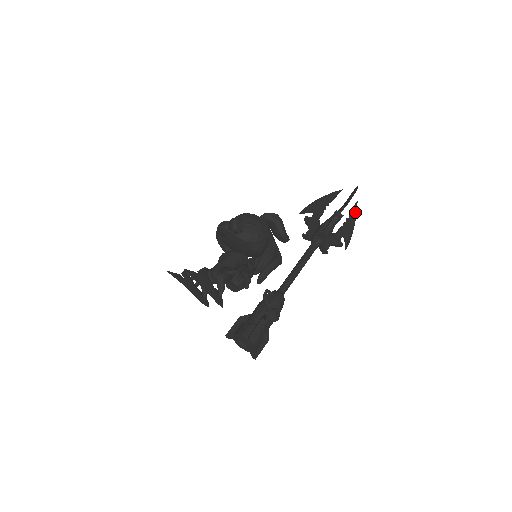
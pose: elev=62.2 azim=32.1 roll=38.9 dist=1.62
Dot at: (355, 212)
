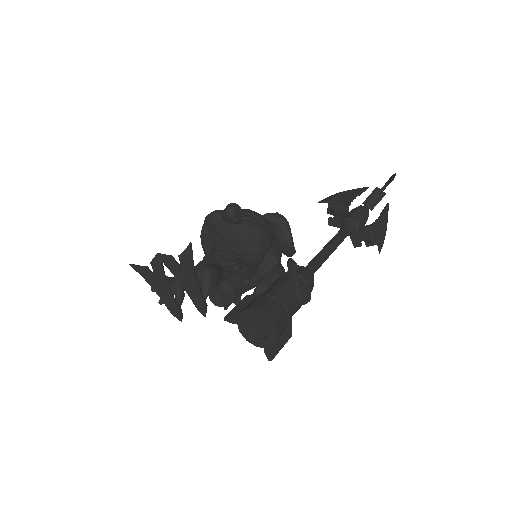
Dot at: (387, 213)
